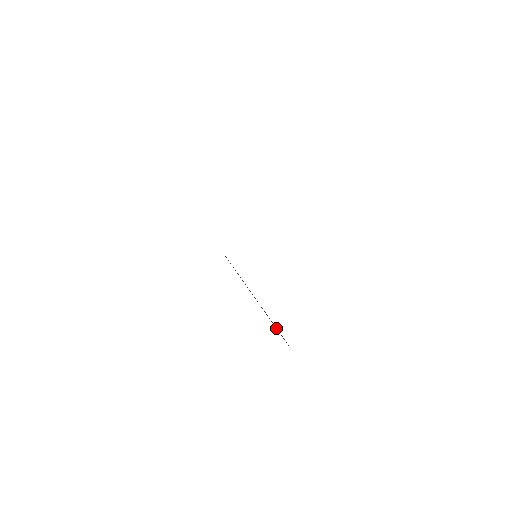
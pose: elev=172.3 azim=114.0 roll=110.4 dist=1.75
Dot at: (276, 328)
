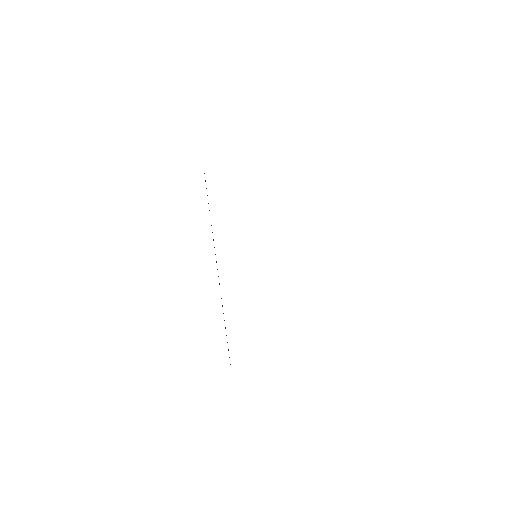
Dot at: occluded
